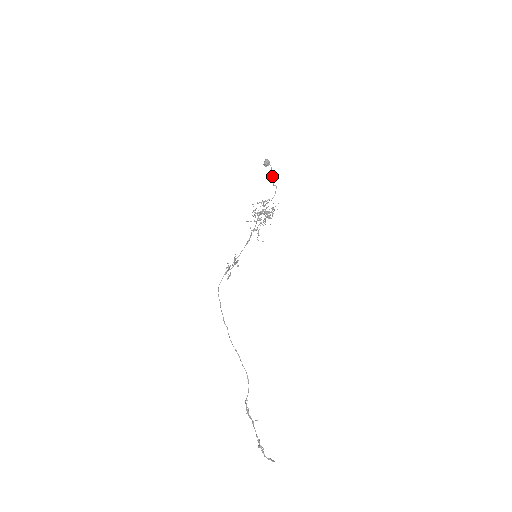
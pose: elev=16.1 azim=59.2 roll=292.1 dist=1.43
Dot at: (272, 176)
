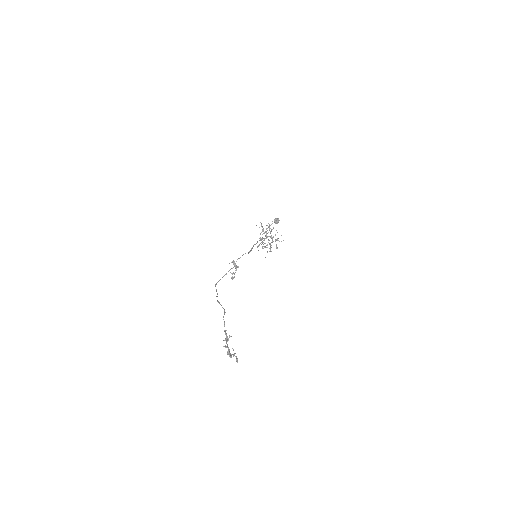
Dot at: (276, 220)
